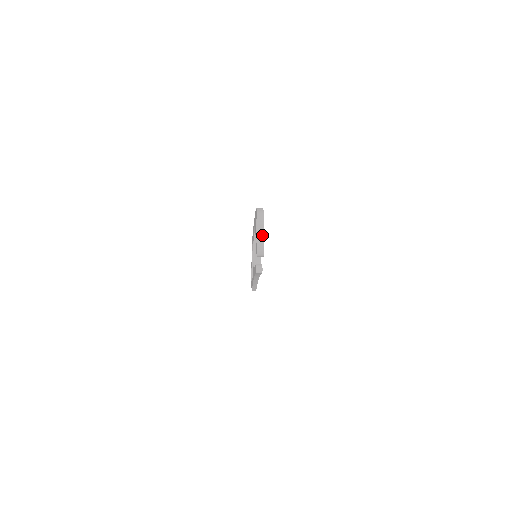
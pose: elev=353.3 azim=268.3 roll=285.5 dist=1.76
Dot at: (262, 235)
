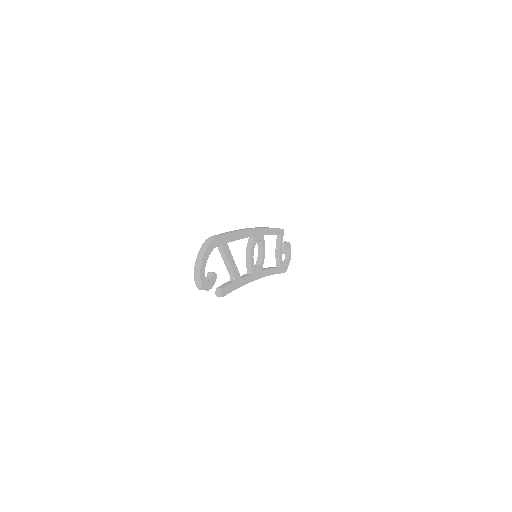
Dot at: (198, 275)
